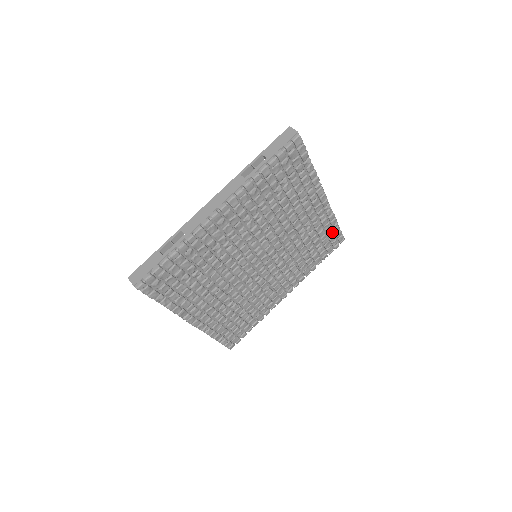
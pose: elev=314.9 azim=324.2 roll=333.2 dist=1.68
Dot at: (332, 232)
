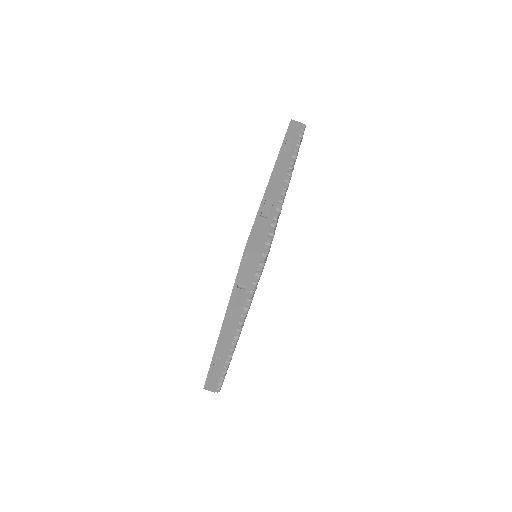
Dot at: occluded
